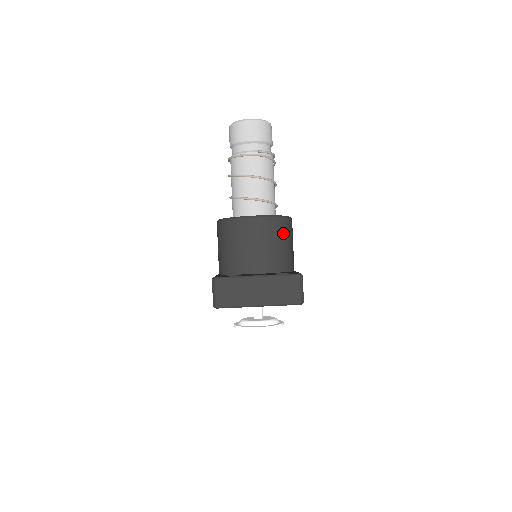
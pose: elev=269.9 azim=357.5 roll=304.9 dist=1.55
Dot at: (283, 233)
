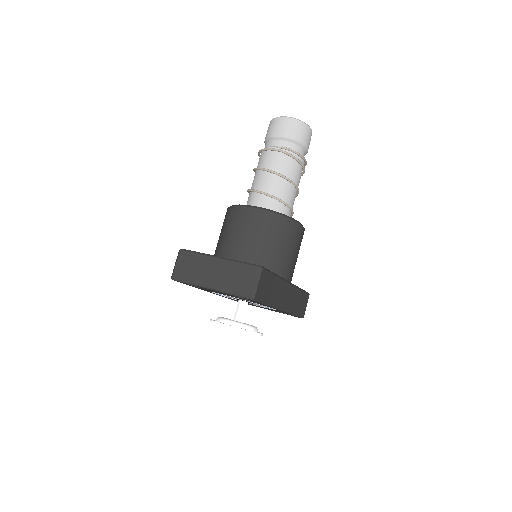
Dot at: (277, 231)
